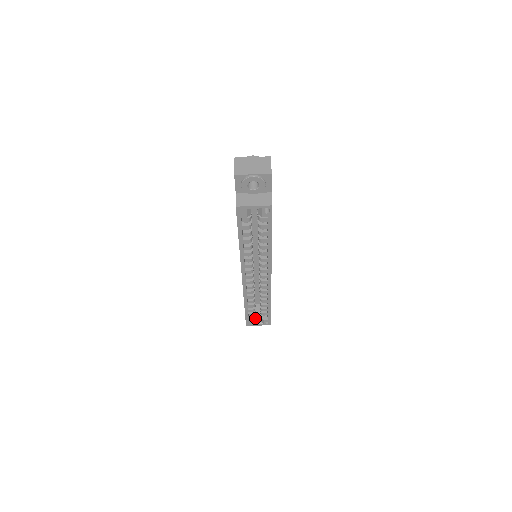
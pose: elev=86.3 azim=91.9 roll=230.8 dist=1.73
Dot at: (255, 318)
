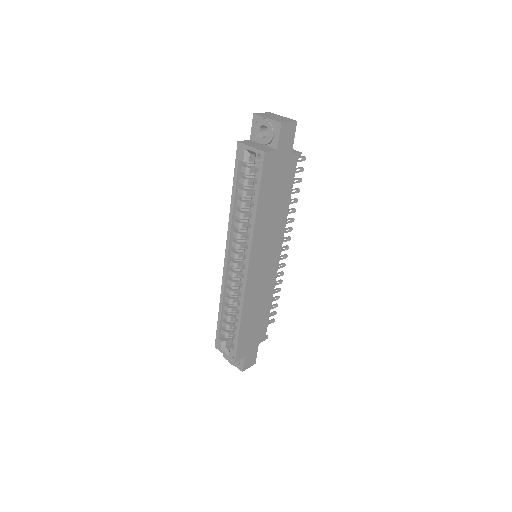
Dot at: (226, 342)
